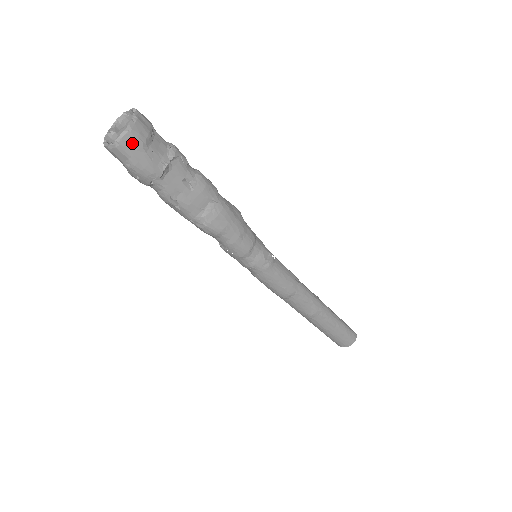
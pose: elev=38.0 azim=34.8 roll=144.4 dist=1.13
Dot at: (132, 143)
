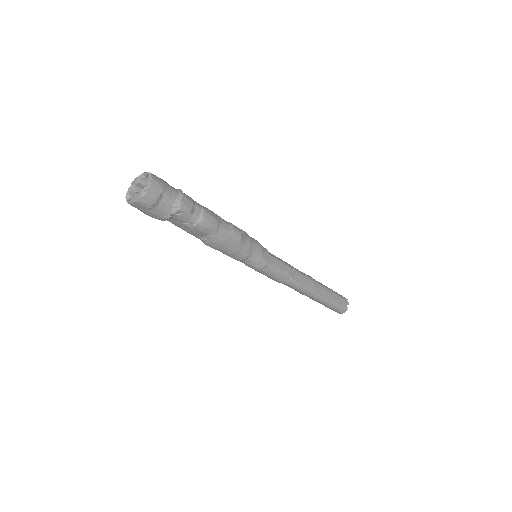
Dot at: (140, 206)
